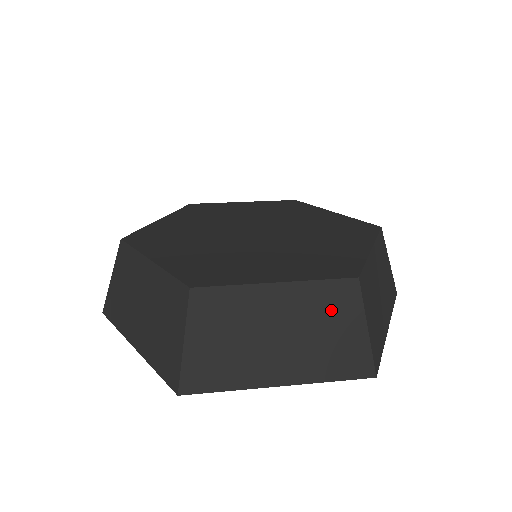
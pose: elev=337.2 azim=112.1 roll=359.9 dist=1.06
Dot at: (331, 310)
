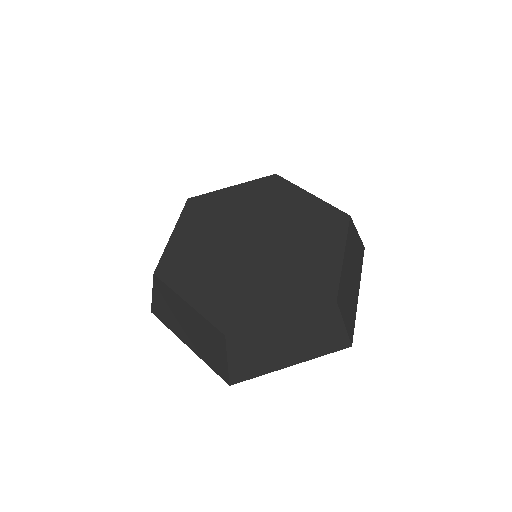
Dot at: (320, 322)
